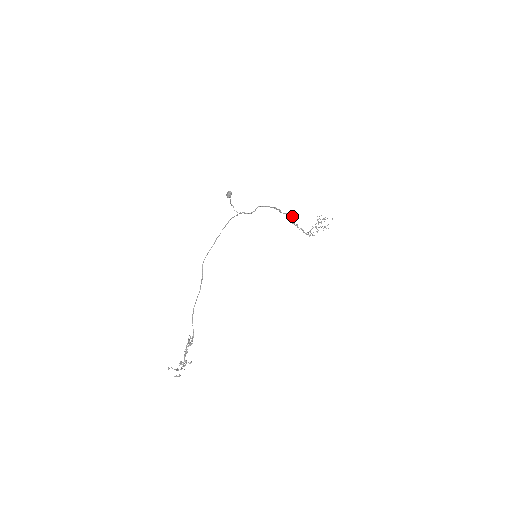
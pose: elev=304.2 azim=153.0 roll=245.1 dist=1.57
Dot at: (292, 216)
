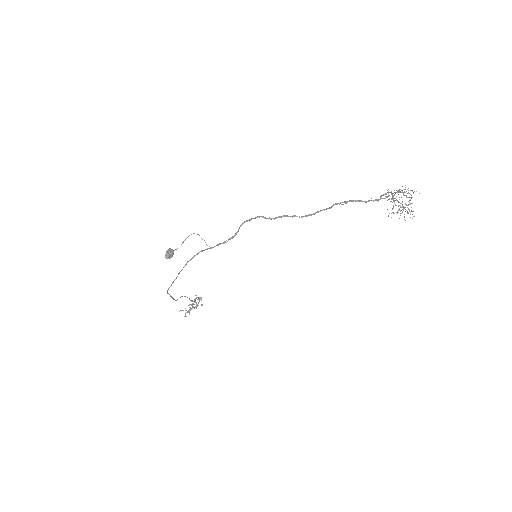
Dot at: (325, 209)
